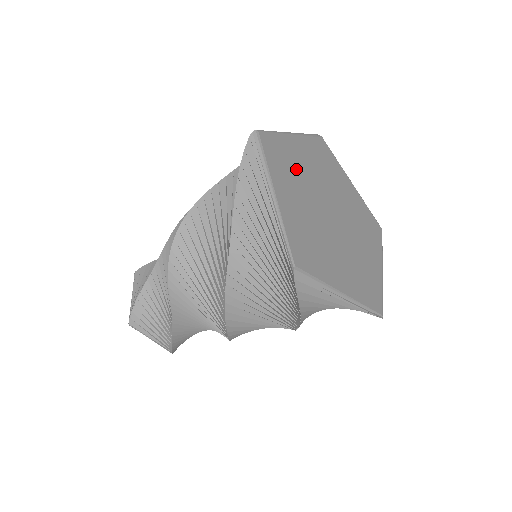
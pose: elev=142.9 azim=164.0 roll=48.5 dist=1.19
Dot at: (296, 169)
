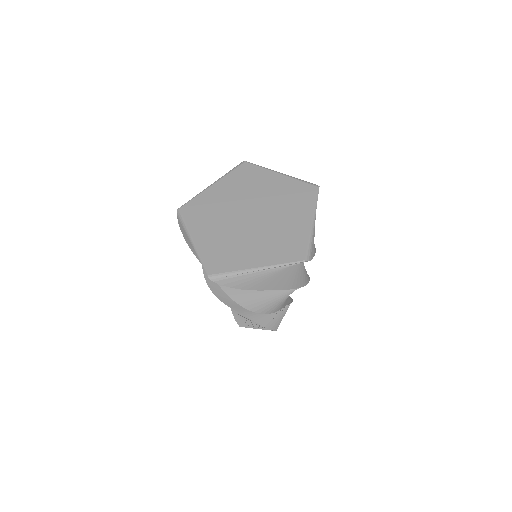
Dot at: (214, 209)
